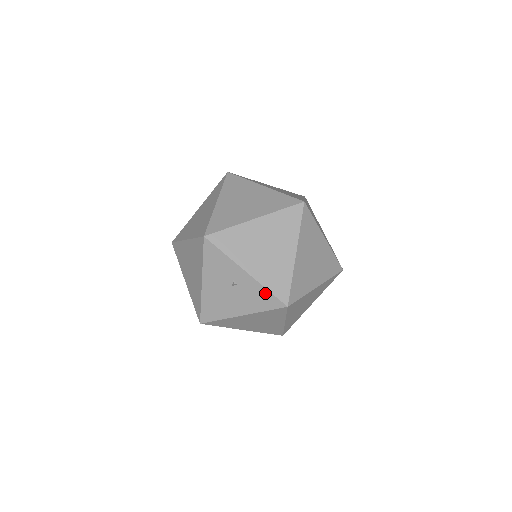
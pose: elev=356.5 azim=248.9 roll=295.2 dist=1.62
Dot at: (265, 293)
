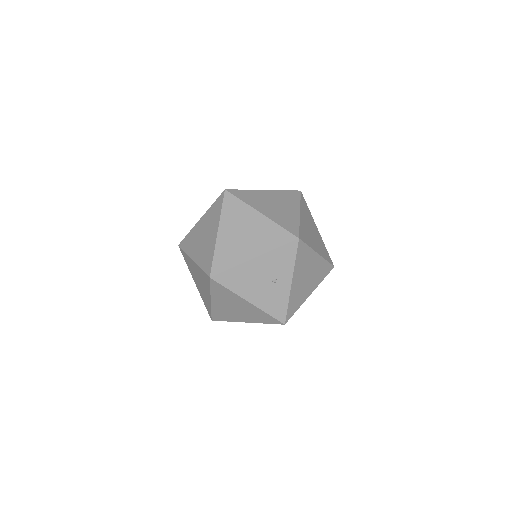
Dot at: (284, 305)
